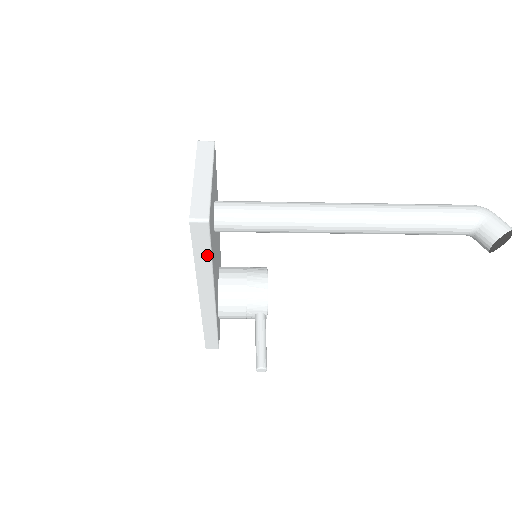
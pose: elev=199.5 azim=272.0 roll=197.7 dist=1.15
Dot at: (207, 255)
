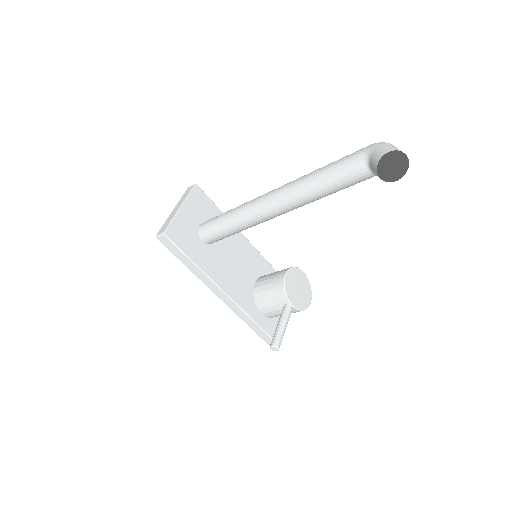
Dot at: (187, 259)
